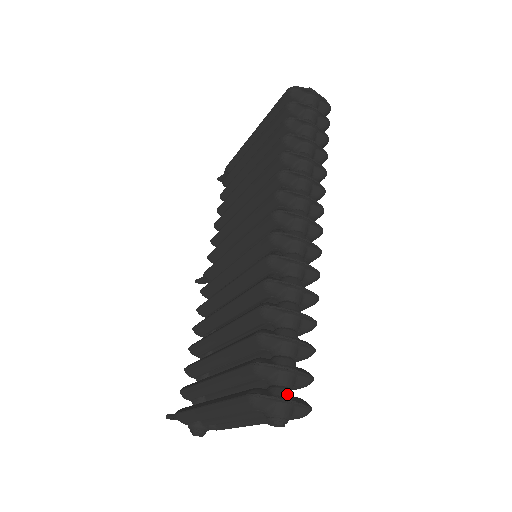
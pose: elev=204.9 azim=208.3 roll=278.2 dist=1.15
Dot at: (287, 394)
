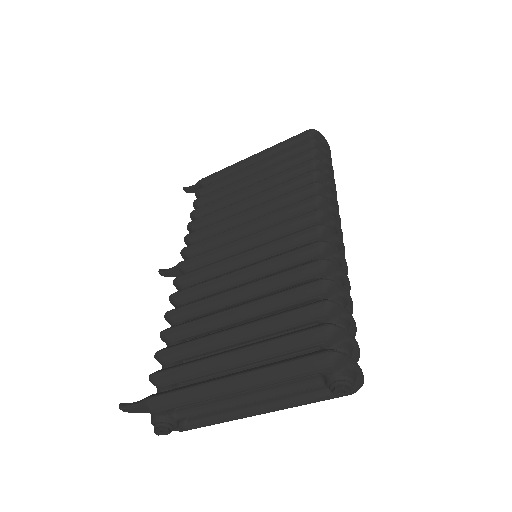
Dot at: occluded
